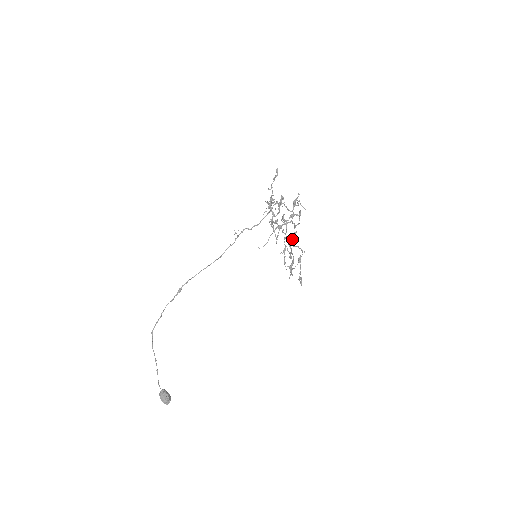
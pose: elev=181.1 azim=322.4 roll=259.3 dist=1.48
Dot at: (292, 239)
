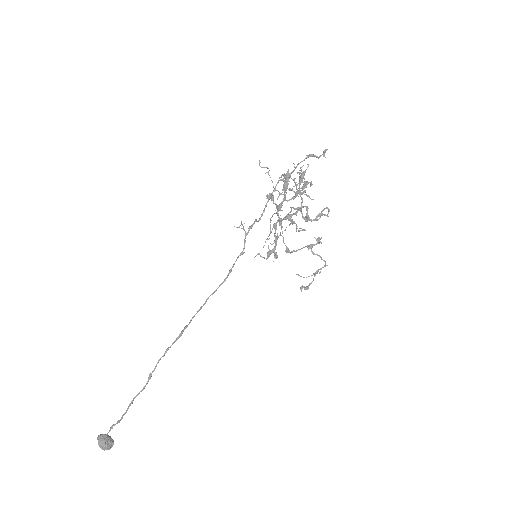
Dot at: (314, 245)
